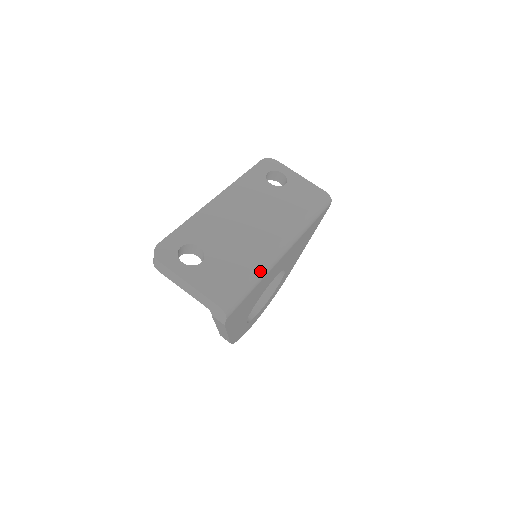
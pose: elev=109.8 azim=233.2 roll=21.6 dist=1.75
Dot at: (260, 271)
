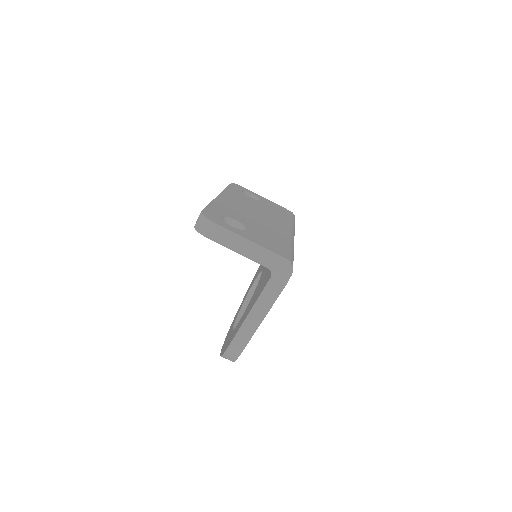
Dot at: (292, 245)
